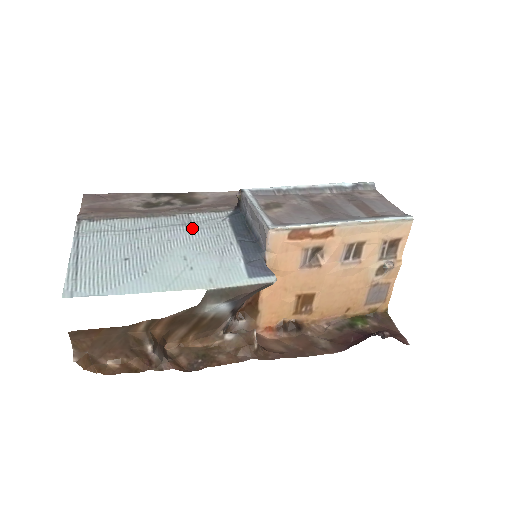
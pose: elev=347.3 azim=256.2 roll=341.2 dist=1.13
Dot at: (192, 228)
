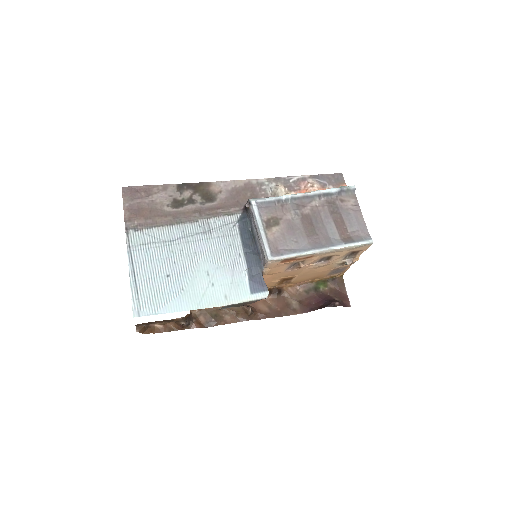
Dot at: (211, 237)
